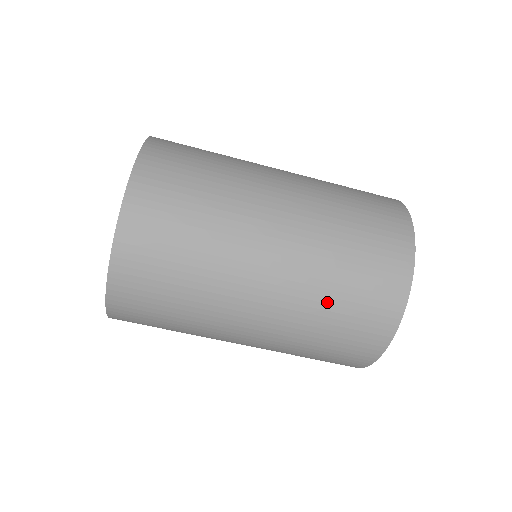
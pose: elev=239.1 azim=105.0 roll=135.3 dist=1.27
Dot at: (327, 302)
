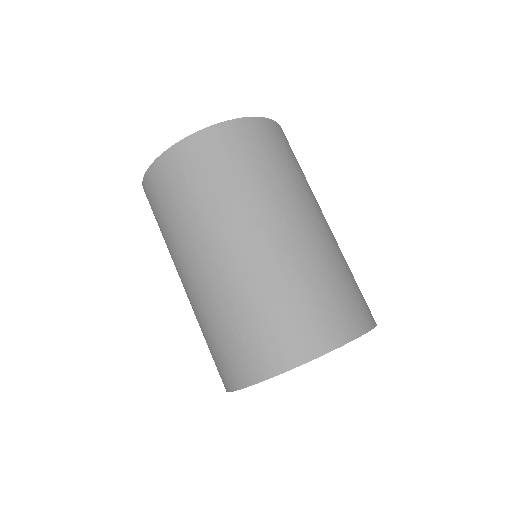
Dot at: (343, 267)
